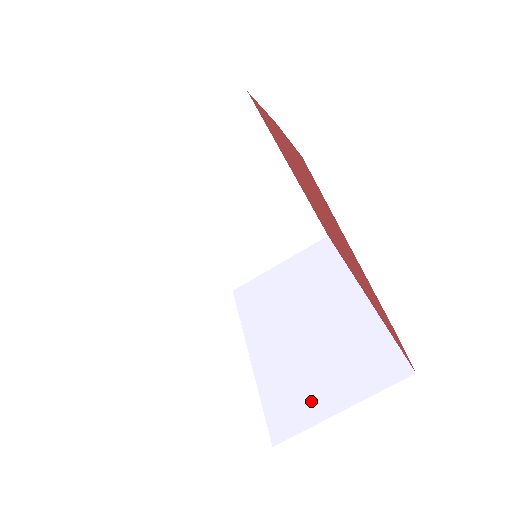
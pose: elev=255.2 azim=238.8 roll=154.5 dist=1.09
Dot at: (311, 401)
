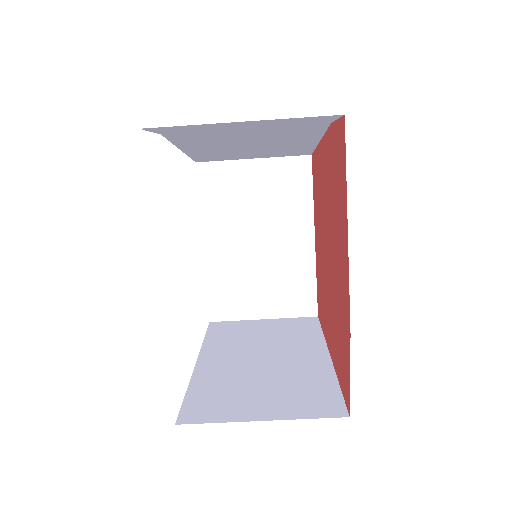
Dot at: (235, 406)
